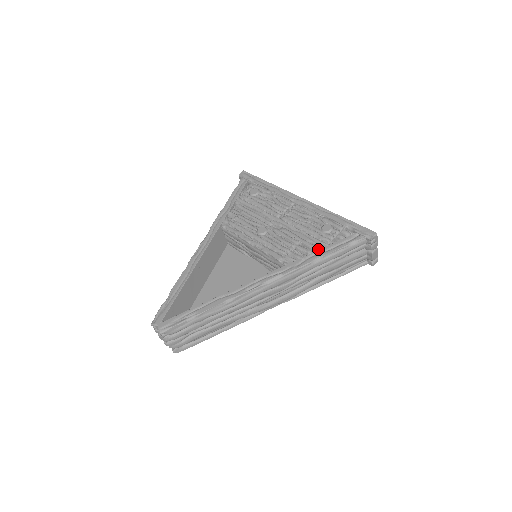
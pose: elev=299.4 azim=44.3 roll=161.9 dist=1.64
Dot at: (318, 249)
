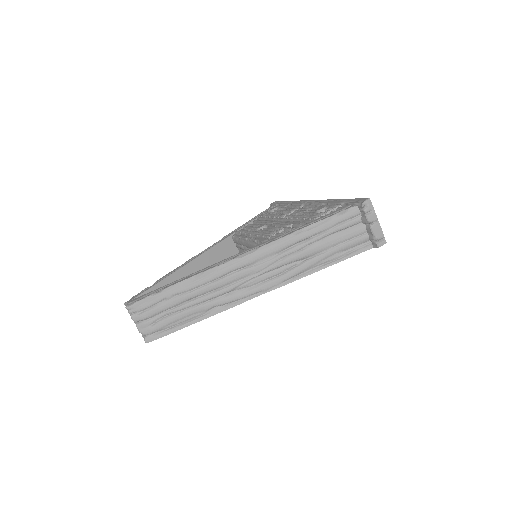
Dot at: occluded
